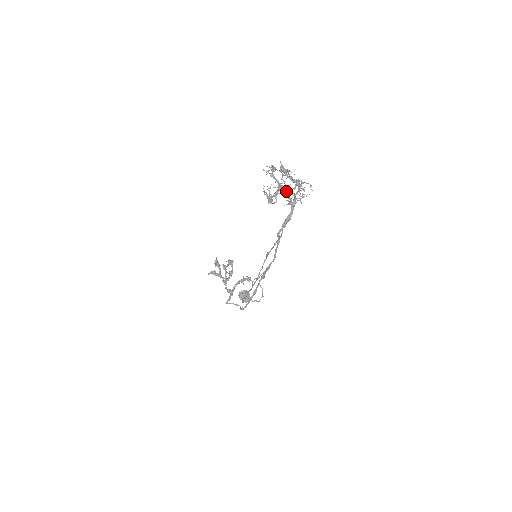
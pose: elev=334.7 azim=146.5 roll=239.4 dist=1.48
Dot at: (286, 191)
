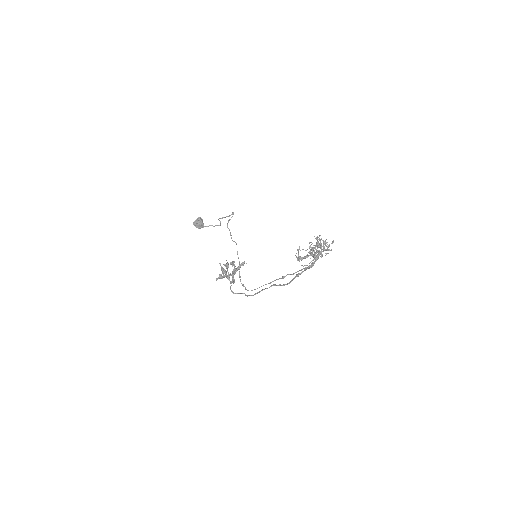
Dot at: occluded
